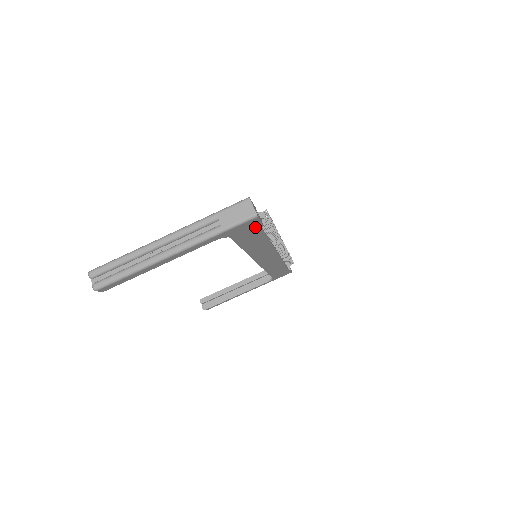
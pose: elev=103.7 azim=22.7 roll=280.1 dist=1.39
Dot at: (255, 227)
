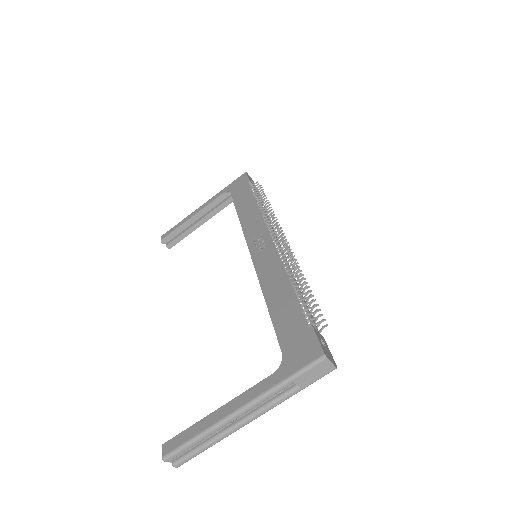
Dot at: occluded
